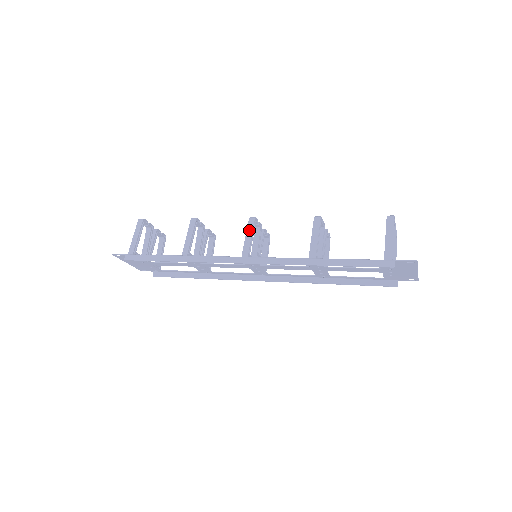
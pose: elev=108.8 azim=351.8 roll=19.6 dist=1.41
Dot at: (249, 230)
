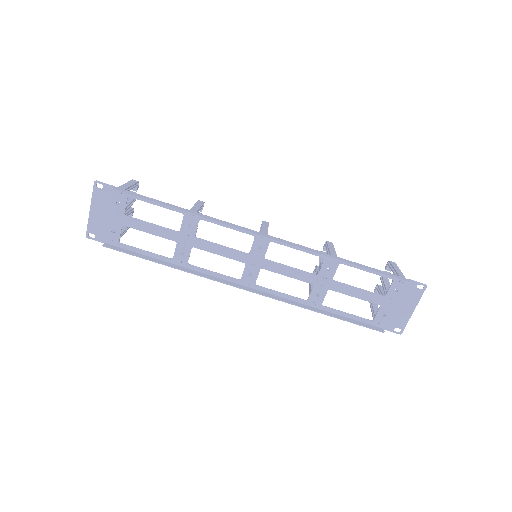
Dot at: (265, 225)
